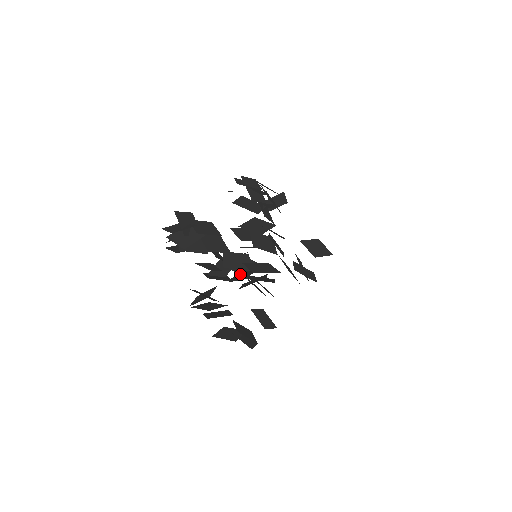
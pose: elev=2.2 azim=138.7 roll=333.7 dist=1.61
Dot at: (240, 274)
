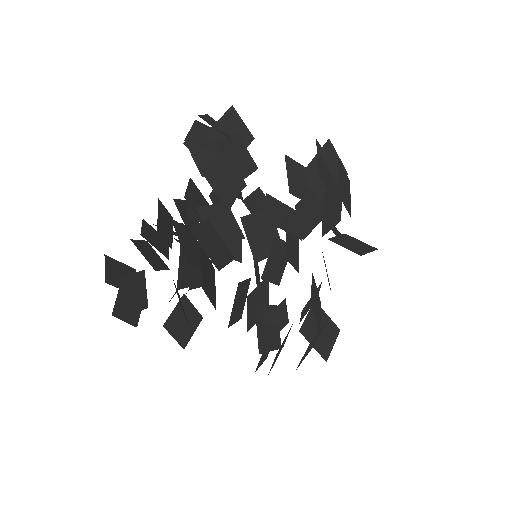
Dot at: occluded
